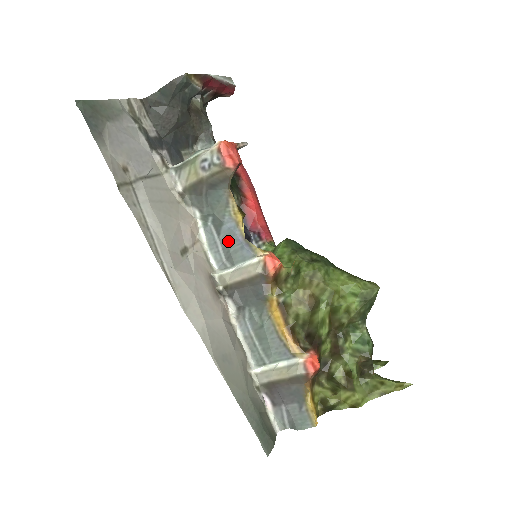
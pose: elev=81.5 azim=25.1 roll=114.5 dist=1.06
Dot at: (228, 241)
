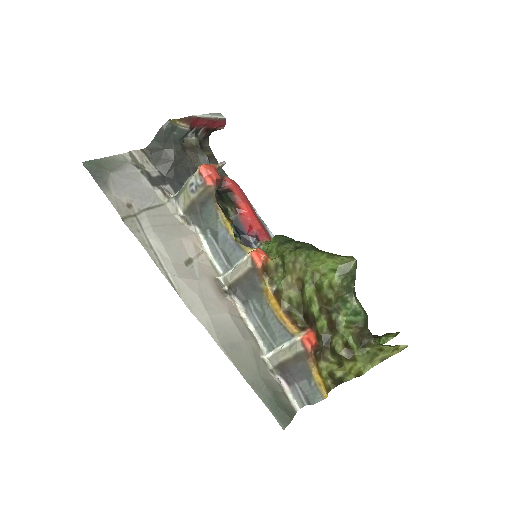
Dot at: (224, 247)
